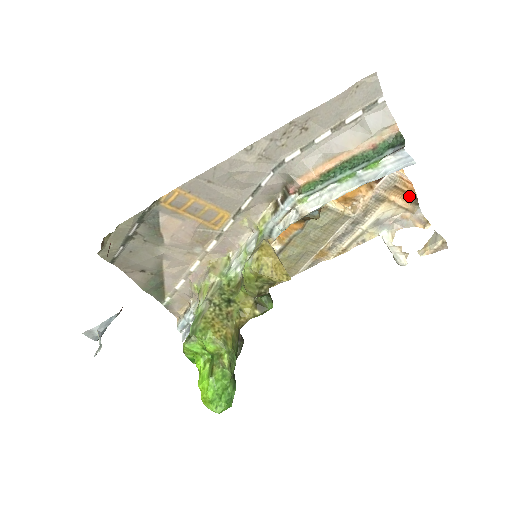
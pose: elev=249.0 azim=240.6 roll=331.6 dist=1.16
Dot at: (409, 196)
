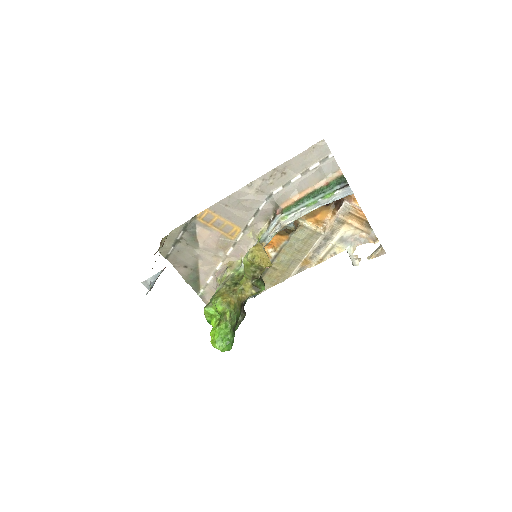
Dot at: (362, 221)
